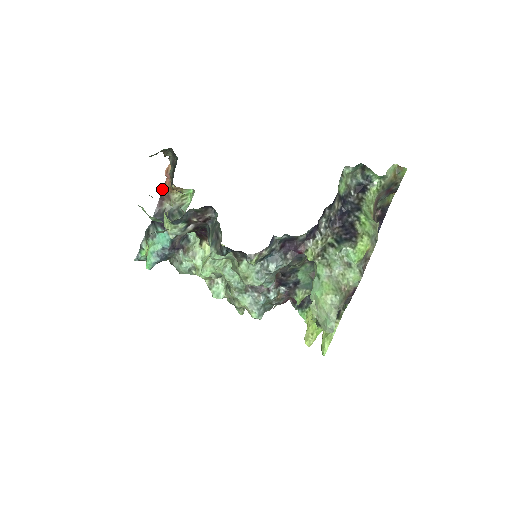
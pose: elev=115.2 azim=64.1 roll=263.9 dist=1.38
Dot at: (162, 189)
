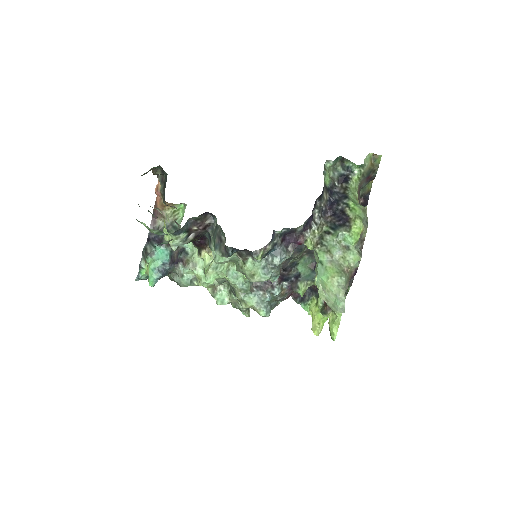
Dot at: occluded
